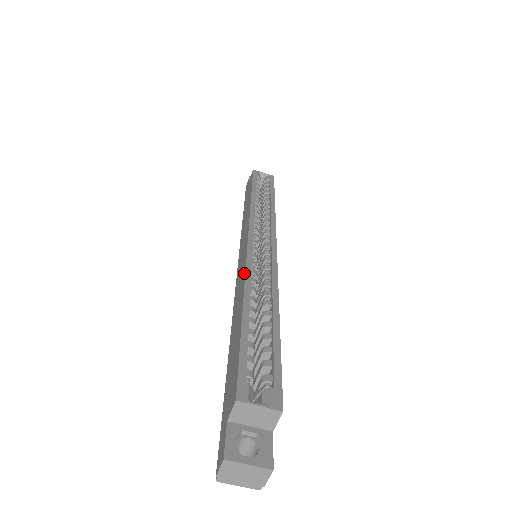
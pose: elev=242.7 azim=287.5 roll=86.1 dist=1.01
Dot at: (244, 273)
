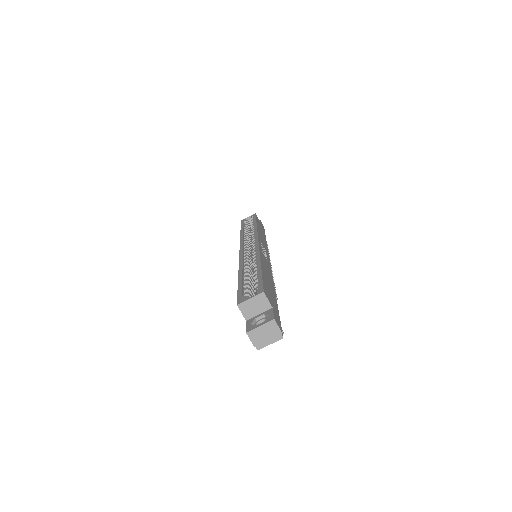
Dot at: occluded
